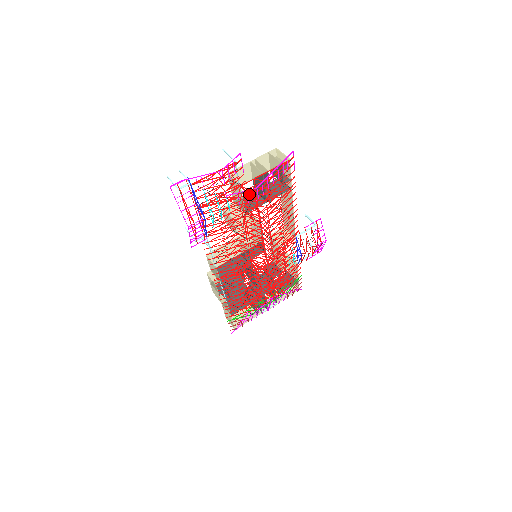
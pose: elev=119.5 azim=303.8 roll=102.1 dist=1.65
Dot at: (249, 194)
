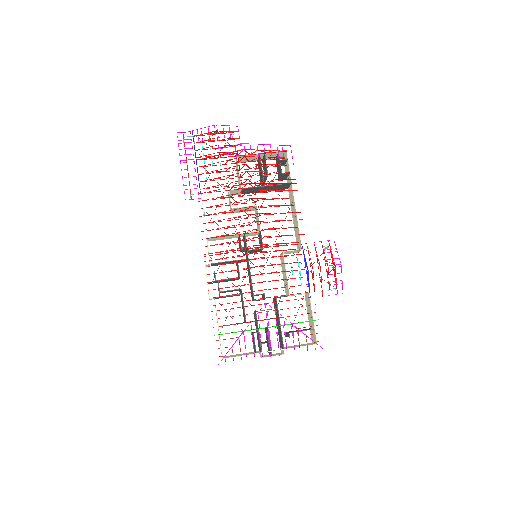
Dot at: (238, 150)
